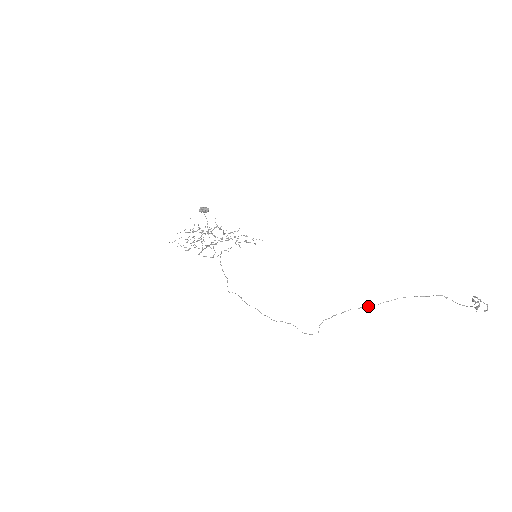
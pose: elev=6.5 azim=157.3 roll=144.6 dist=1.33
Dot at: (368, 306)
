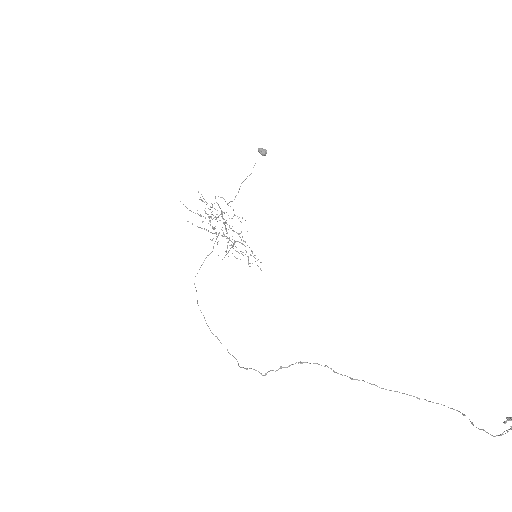
Dot at: (350, 377)
